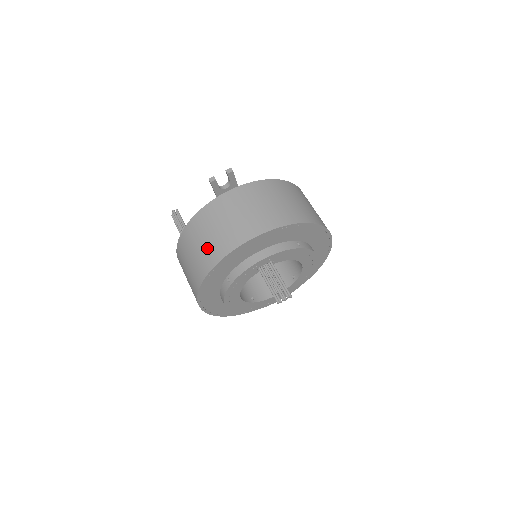
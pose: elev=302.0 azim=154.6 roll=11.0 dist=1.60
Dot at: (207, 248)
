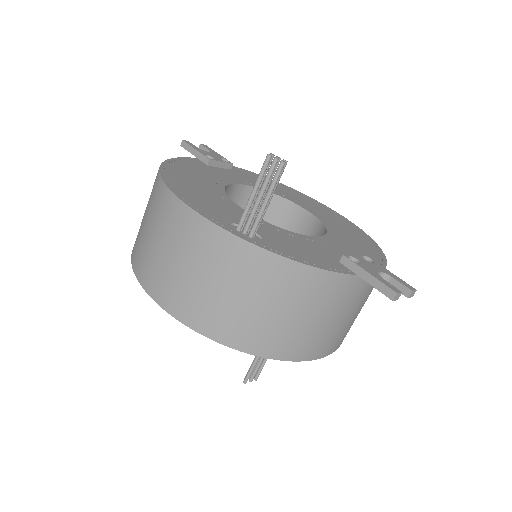
Dot at: (277, 328)
